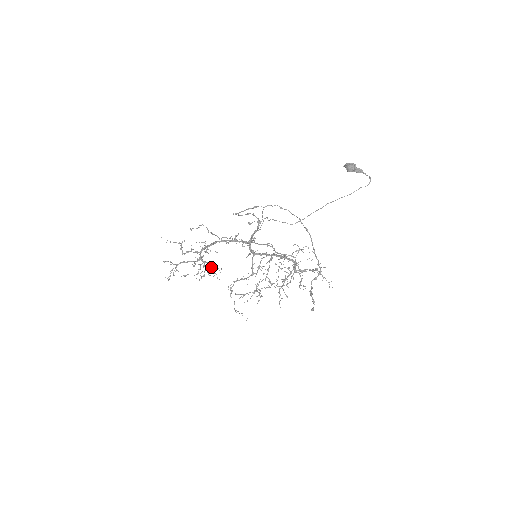
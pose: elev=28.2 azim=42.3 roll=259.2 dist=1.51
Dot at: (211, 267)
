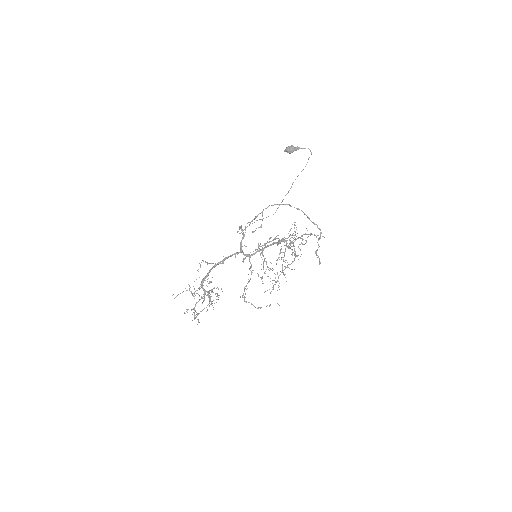
Dot at: occluded
